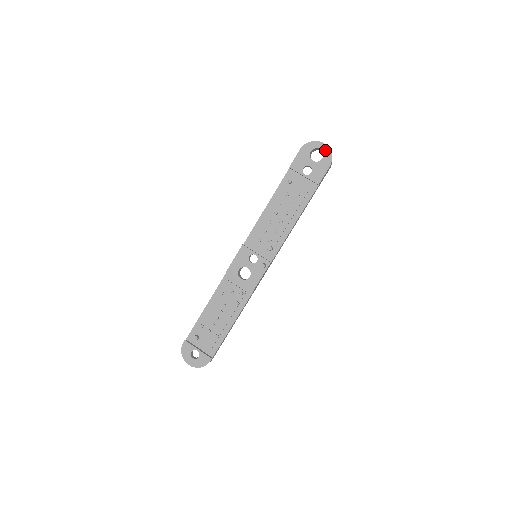
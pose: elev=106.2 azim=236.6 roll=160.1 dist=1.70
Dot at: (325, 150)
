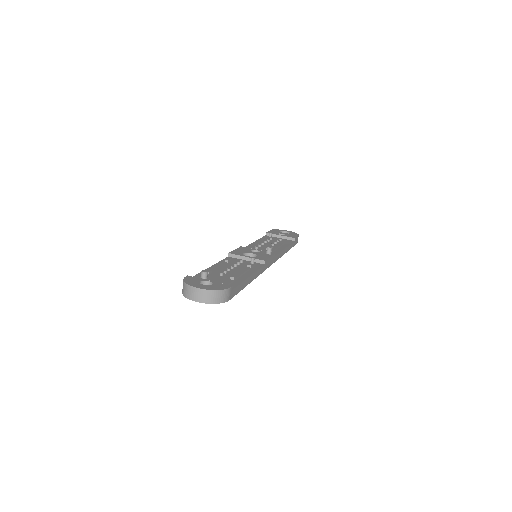
Dot at: (290, 232)
